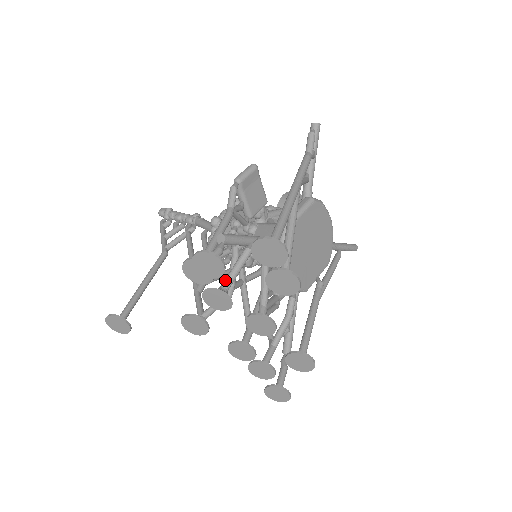
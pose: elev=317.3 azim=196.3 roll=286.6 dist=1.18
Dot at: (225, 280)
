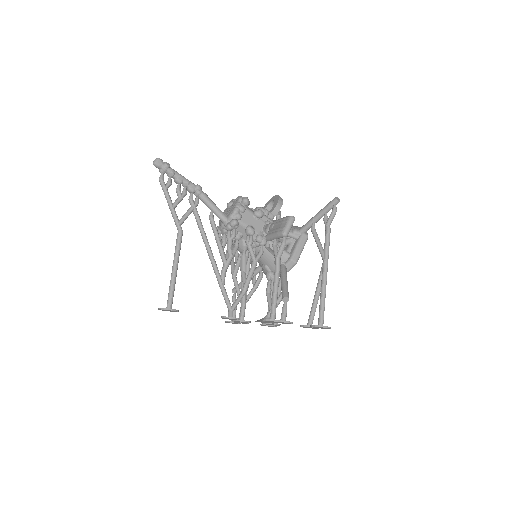
Dot at: occluded
